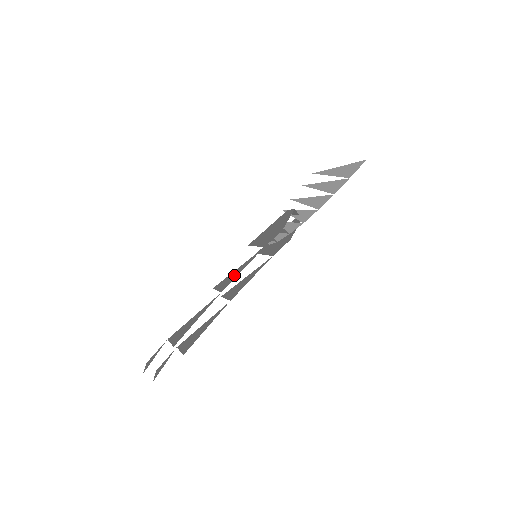
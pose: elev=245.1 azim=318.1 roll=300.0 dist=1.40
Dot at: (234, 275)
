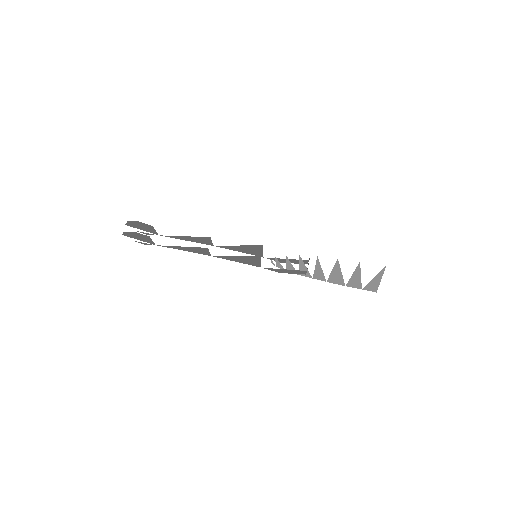
Dot at: occluded
